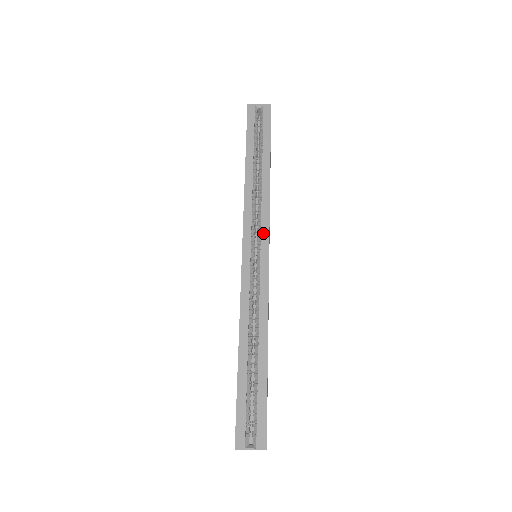
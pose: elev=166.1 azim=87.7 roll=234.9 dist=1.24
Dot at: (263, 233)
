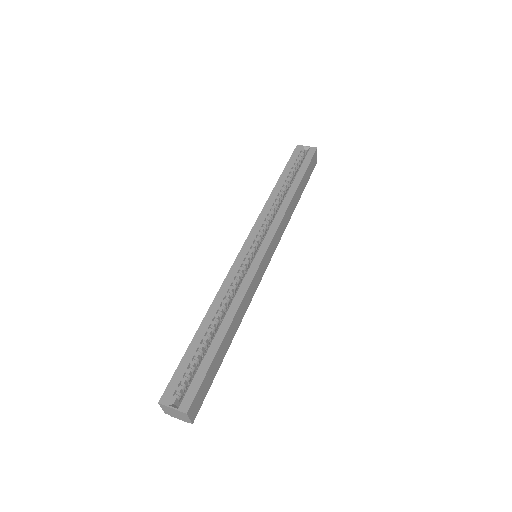
Dot at: (268, 236)
